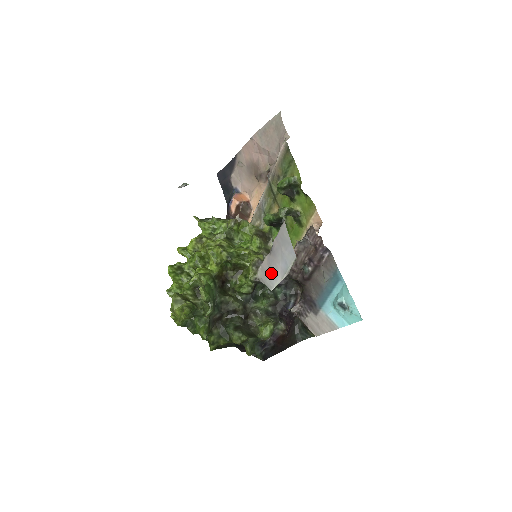
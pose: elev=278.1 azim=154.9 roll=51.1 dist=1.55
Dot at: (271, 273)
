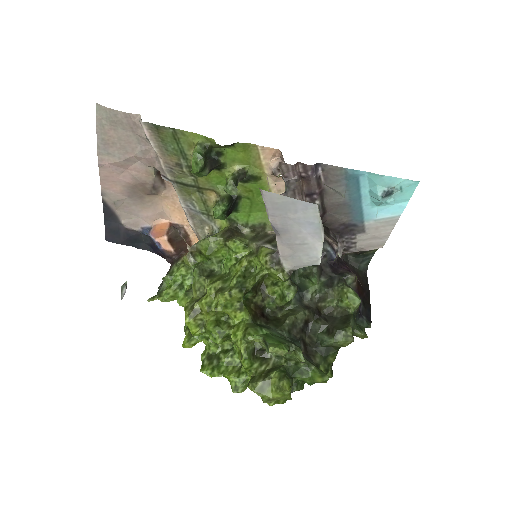
Dot at: (301, 250)
